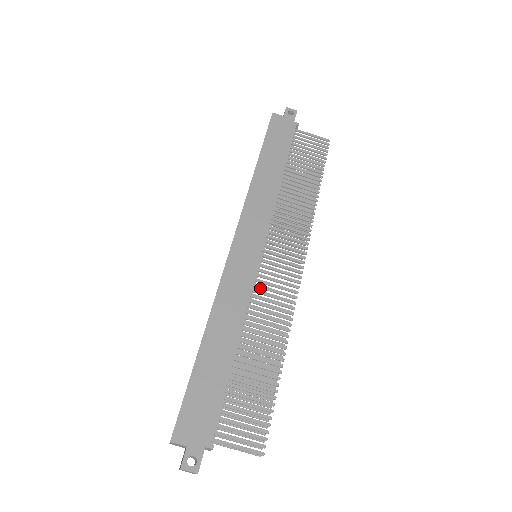
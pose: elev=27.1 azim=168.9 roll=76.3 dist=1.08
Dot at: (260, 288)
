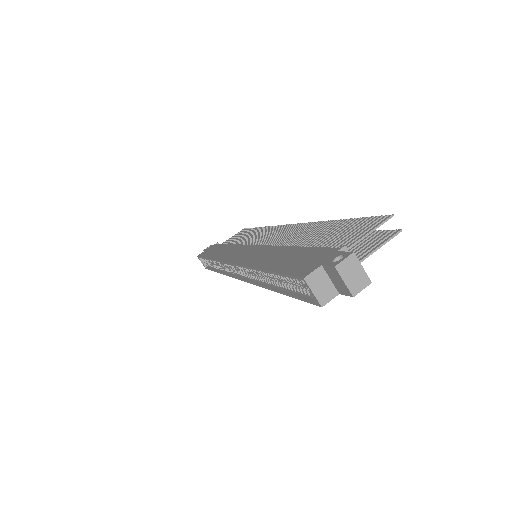
Dot at: (274, 245)
